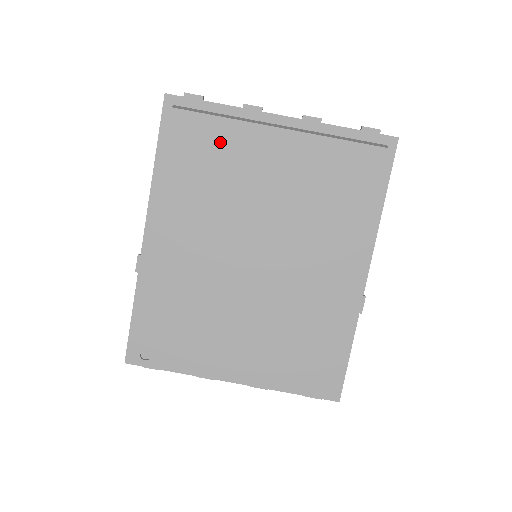
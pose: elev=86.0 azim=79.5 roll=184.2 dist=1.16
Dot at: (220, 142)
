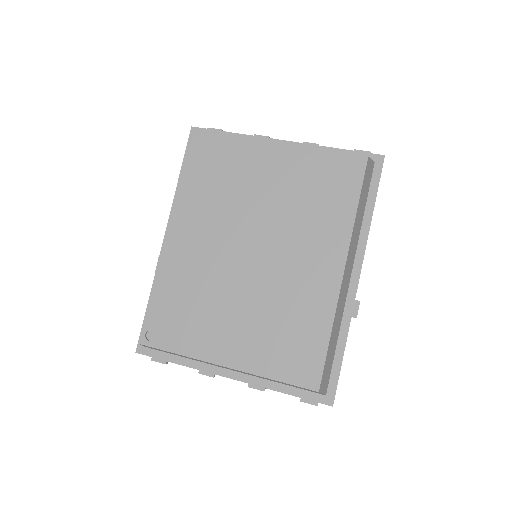
Dot at: (227, 155)
